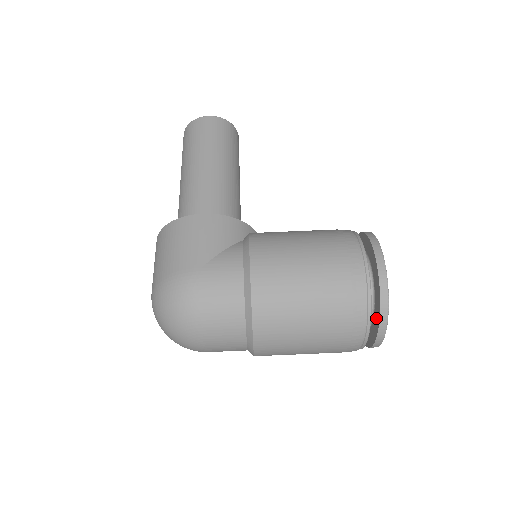
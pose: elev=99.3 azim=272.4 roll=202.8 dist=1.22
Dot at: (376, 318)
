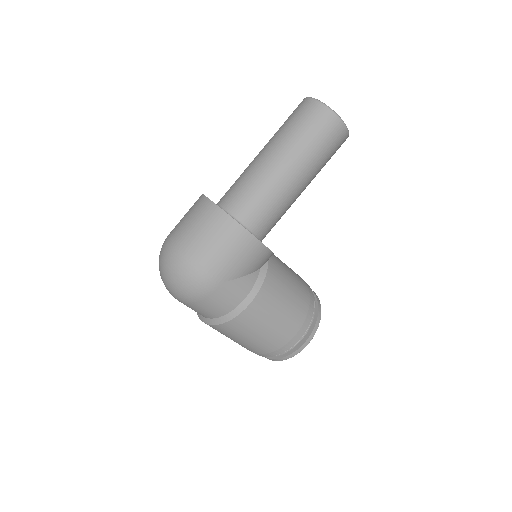
Dot at: occluded
